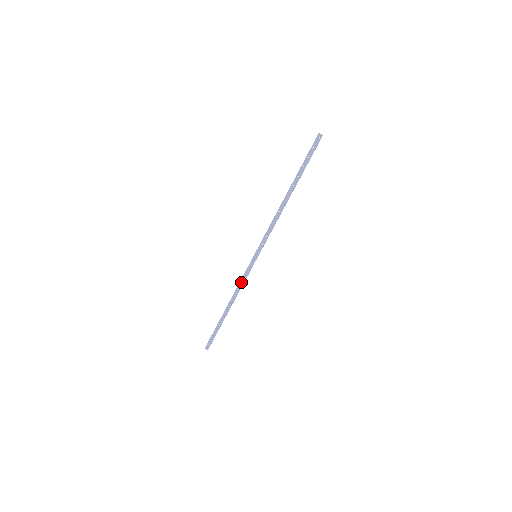
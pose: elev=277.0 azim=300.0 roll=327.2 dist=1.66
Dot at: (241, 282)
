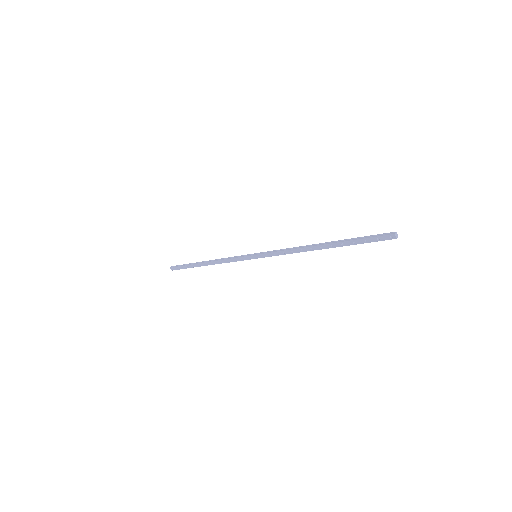
Dot at: (230, 259)
